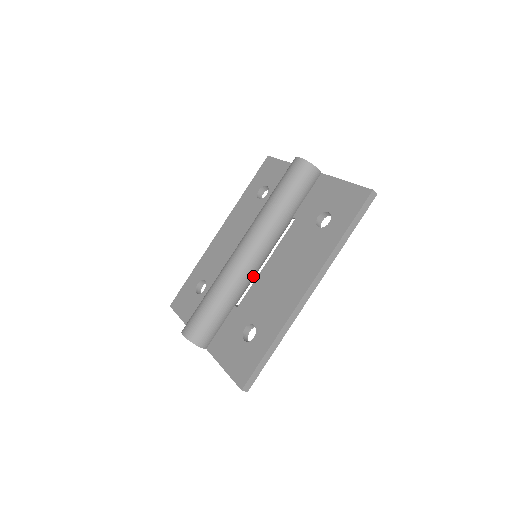
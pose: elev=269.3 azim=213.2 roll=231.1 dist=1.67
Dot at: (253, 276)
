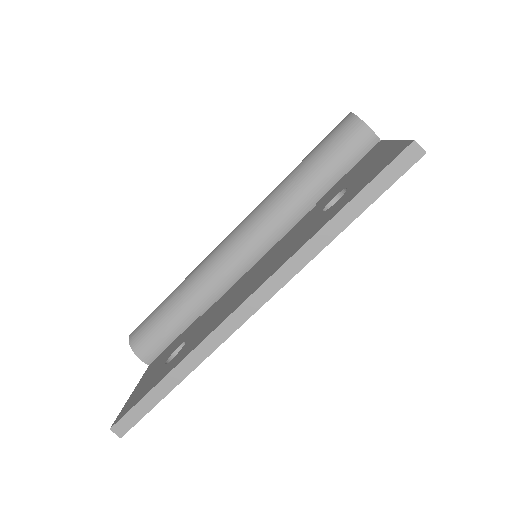
Dot at: (235, 280)
